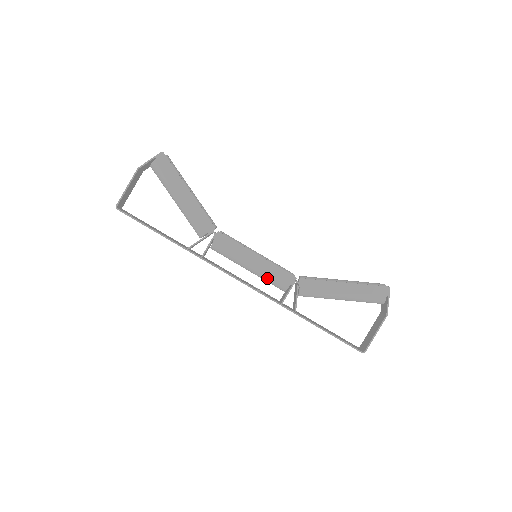
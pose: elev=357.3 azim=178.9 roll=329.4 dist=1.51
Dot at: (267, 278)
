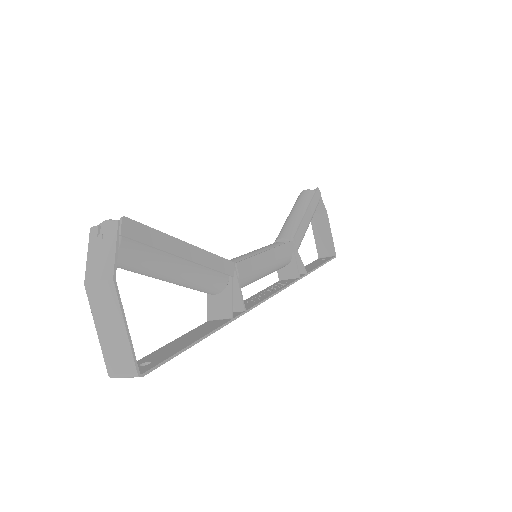
Dot at: (279, 267)
